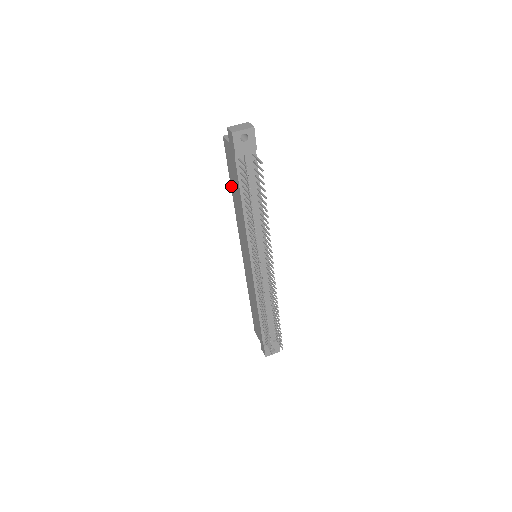
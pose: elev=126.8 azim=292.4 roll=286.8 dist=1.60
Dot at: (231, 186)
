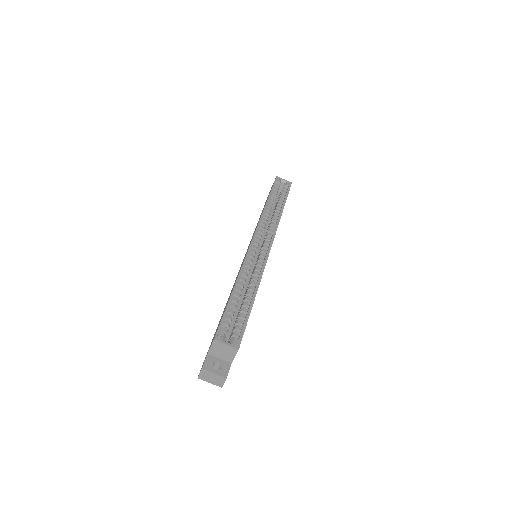
Dot at: (230, 295)
